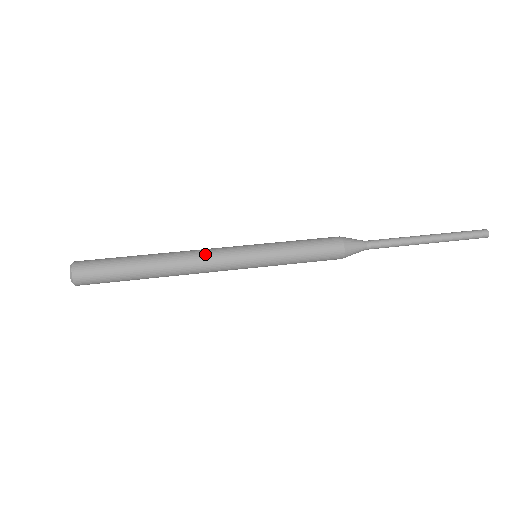
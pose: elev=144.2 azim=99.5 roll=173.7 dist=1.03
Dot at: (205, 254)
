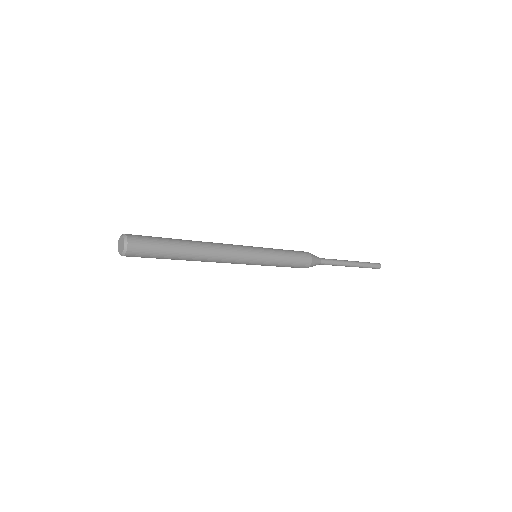
Dot at: (225, 244)
